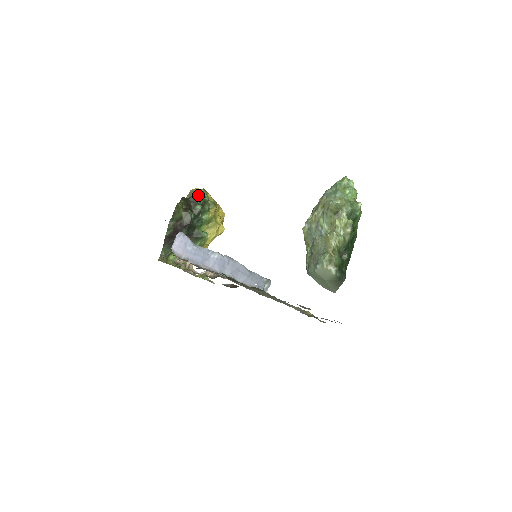
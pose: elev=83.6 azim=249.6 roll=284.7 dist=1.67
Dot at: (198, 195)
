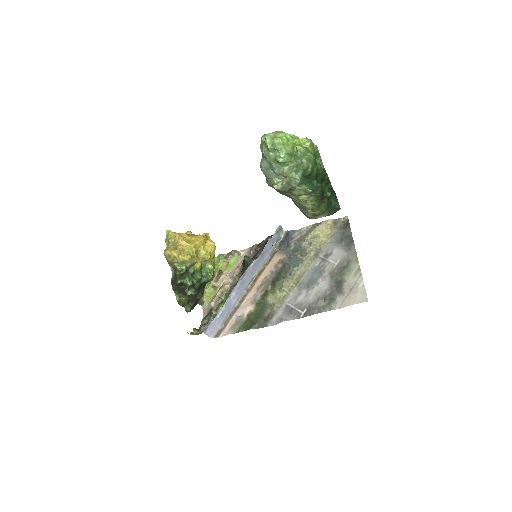
Dot at: (178, 277)
